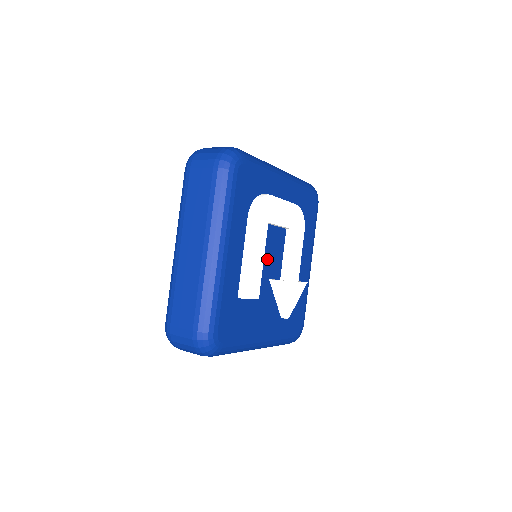
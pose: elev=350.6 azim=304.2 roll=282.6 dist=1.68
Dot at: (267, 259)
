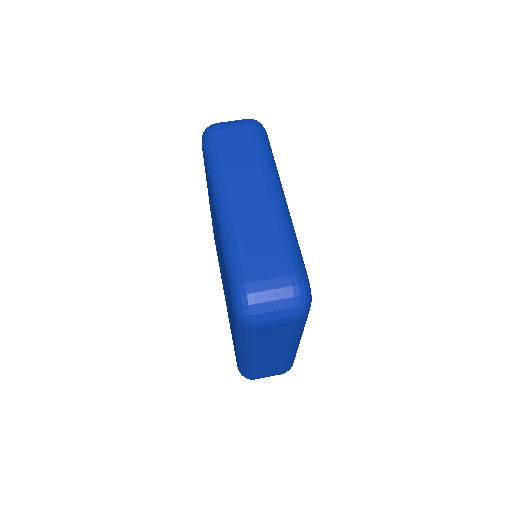
Dot at: occluded
